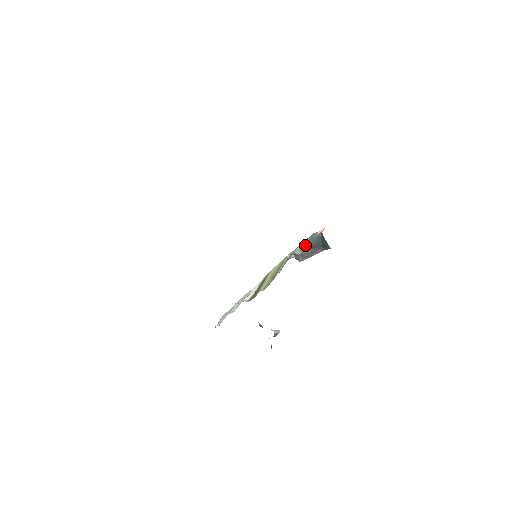
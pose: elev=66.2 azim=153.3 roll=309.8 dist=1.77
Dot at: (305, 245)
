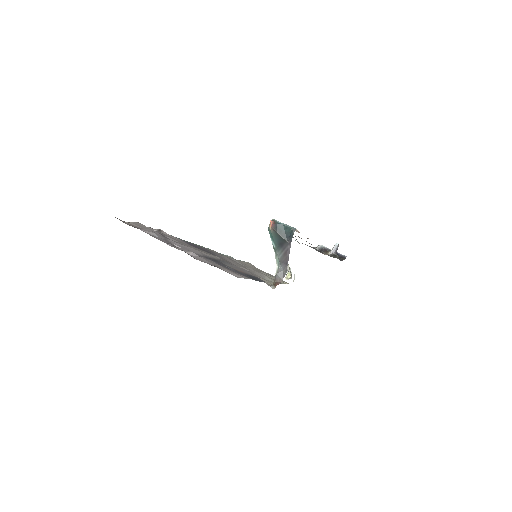
Dot at: (274, 246)
